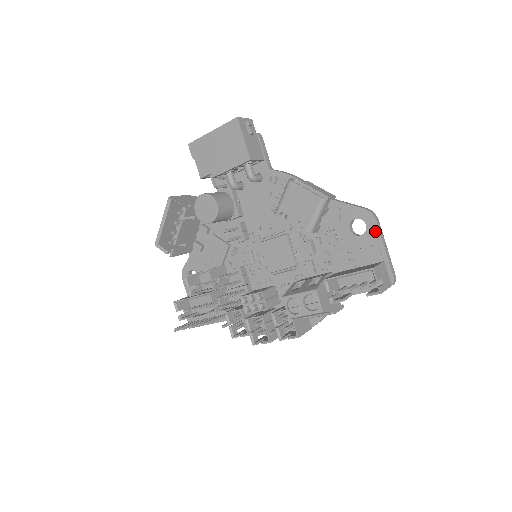
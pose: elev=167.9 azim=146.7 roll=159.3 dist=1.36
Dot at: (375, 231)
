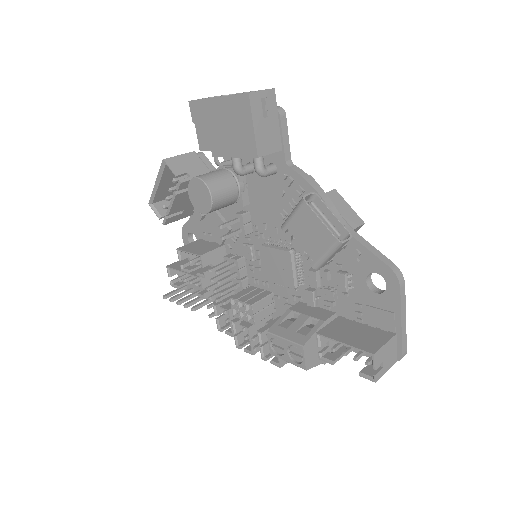
Dot at: (395, 298)
